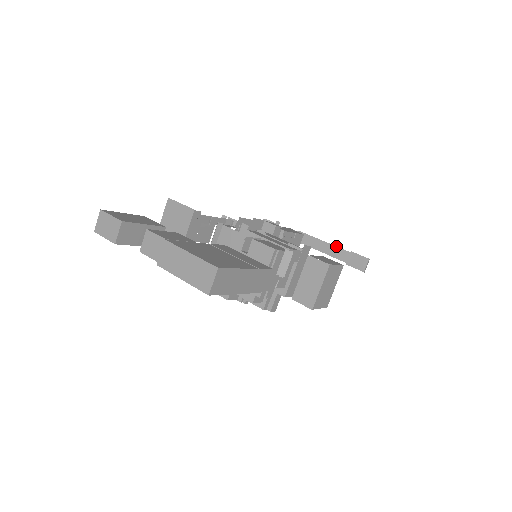
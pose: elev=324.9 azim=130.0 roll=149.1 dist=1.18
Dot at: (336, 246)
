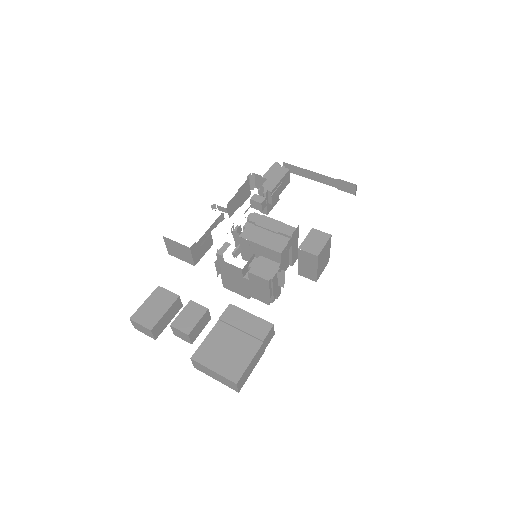
Dot at: (323, 175)
